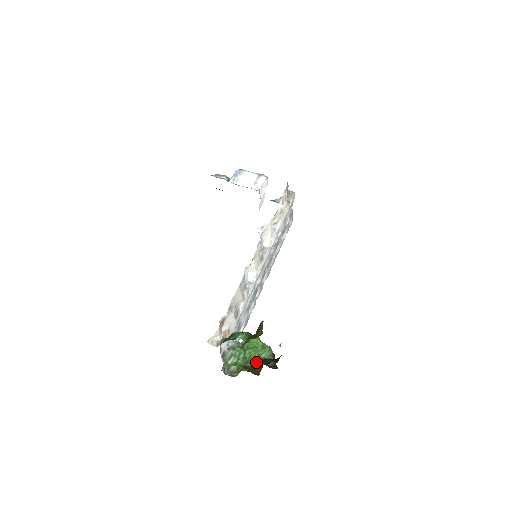
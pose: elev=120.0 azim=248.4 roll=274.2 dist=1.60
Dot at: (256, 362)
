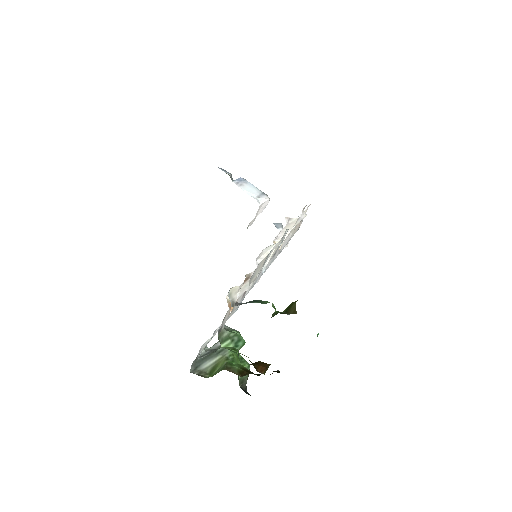
Dot at: (242, 368)
